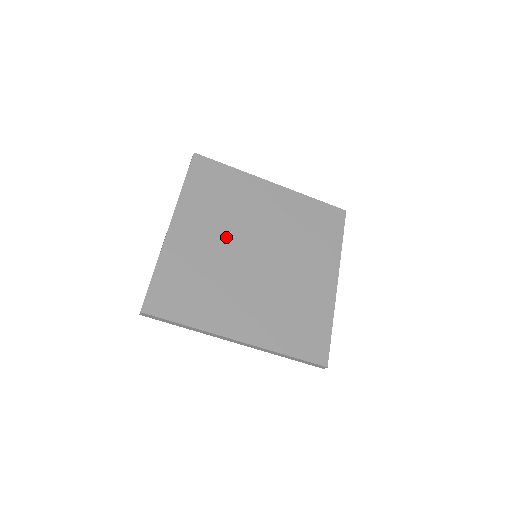
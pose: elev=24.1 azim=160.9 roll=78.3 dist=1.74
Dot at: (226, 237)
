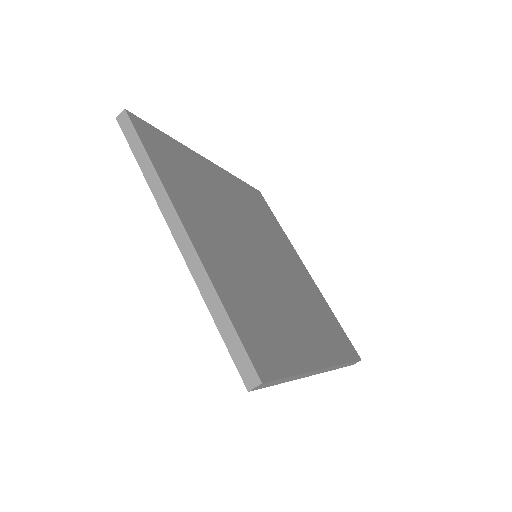
Dot at: (231, 235)
